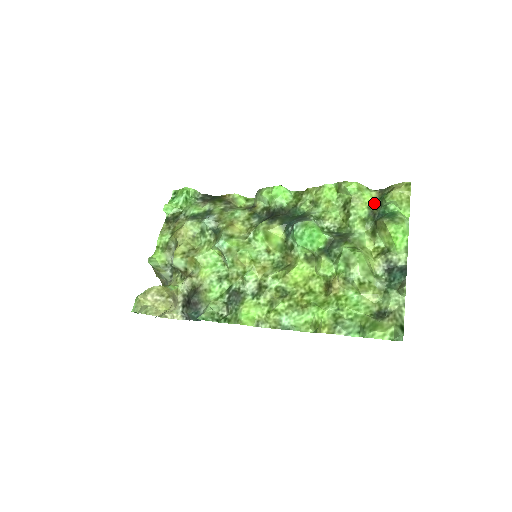
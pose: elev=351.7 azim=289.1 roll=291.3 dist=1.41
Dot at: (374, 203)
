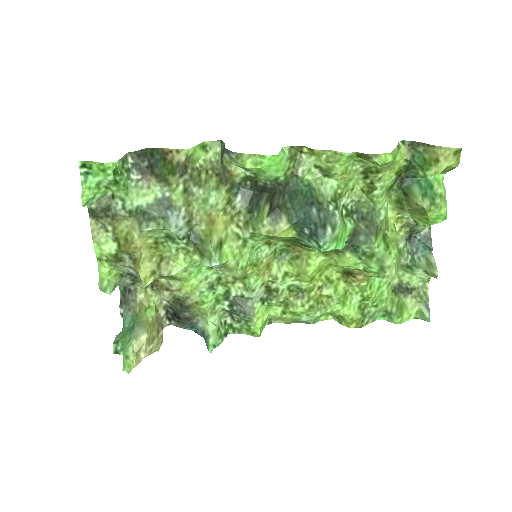
Dot at: (403, 164)
